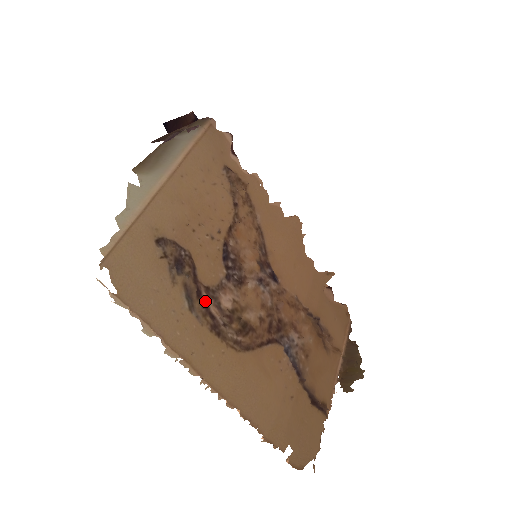
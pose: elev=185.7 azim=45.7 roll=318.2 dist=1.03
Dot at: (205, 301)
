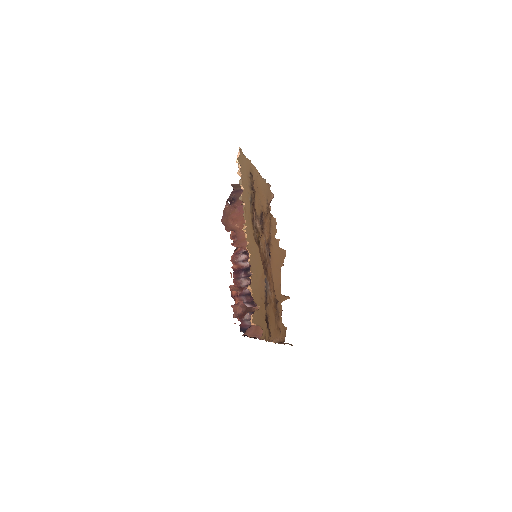
Dot at: (253, 211)
